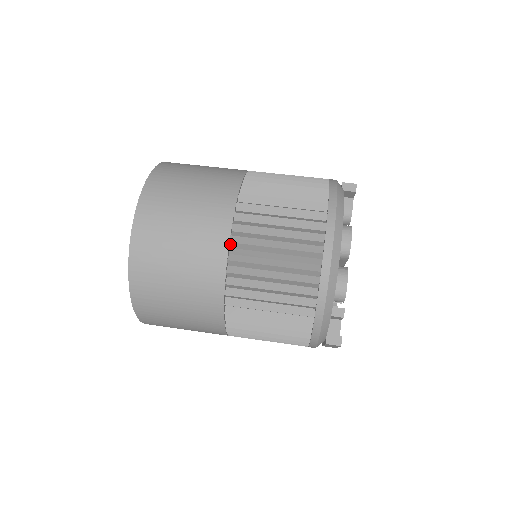
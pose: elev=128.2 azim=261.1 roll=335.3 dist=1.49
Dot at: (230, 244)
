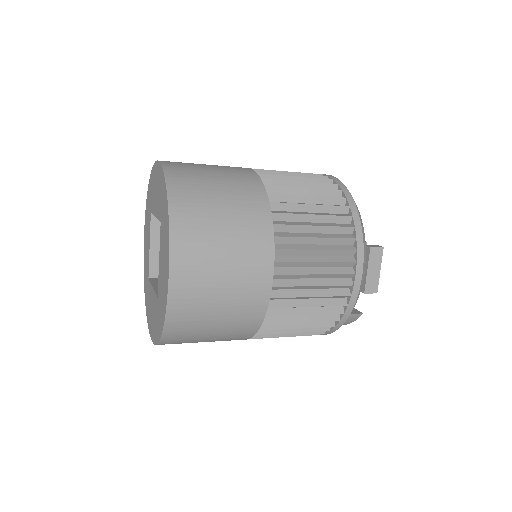
Dot at: occluded
